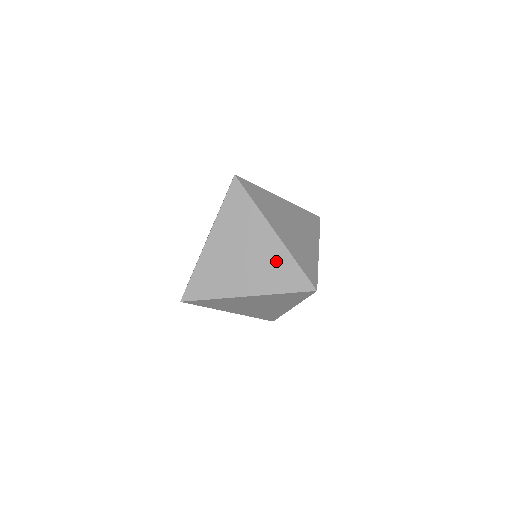
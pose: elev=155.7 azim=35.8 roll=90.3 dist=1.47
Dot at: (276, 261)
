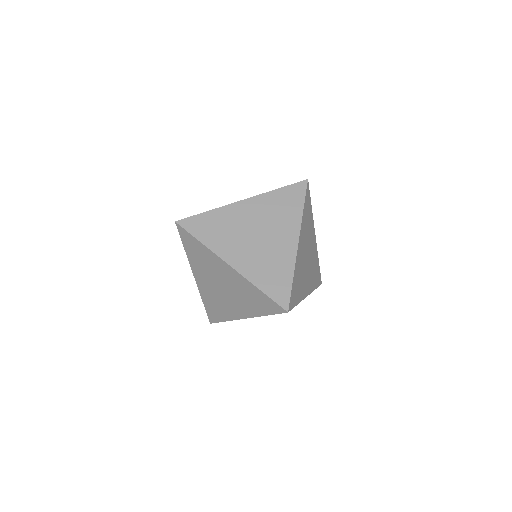
Dot at: (279, 262)
